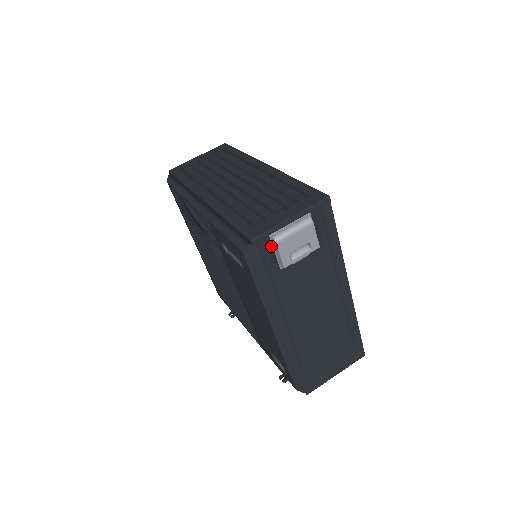
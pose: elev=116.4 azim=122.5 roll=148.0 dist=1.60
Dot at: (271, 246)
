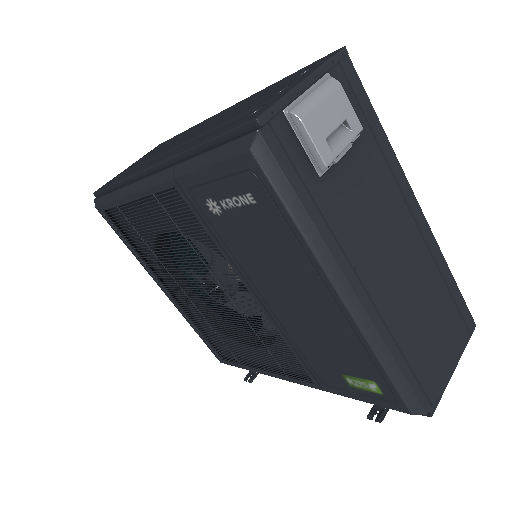
Dot at: (292, 132)
